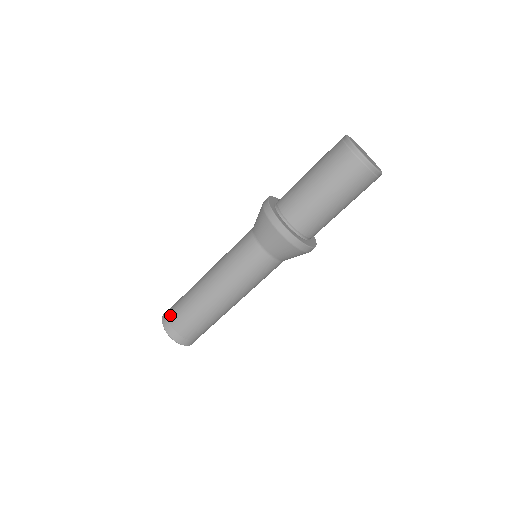
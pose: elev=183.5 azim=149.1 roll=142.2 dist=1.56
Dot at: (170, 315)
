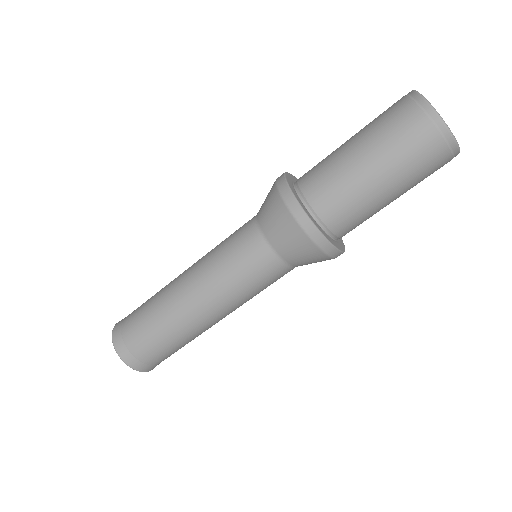
Dot at: (130, 345)
